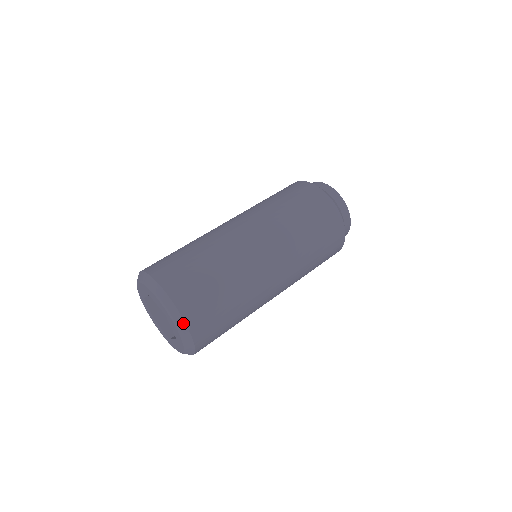
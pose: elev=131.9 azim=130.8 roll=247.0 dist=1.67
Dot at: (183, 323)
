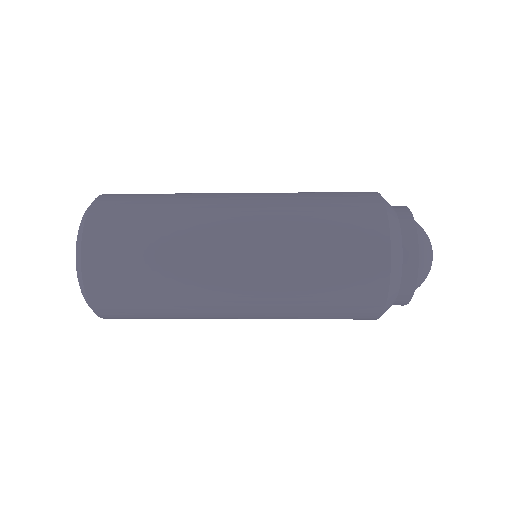
Dot at: (81, 234)
